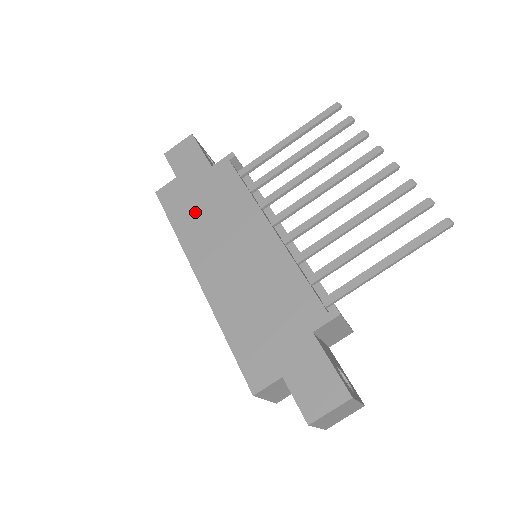
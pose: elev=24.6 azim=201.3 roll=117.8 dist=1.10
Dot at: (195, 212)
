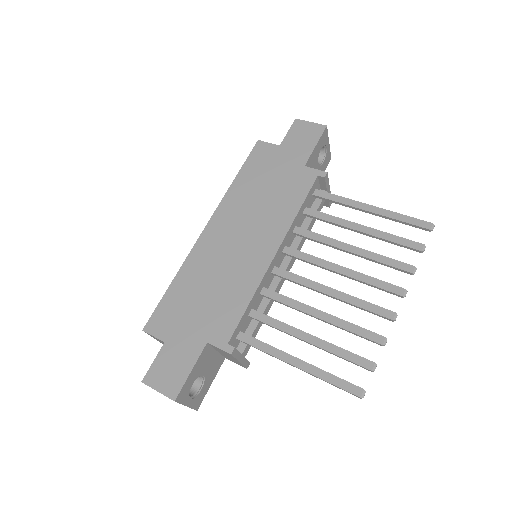
Dot at: (257, 184)
